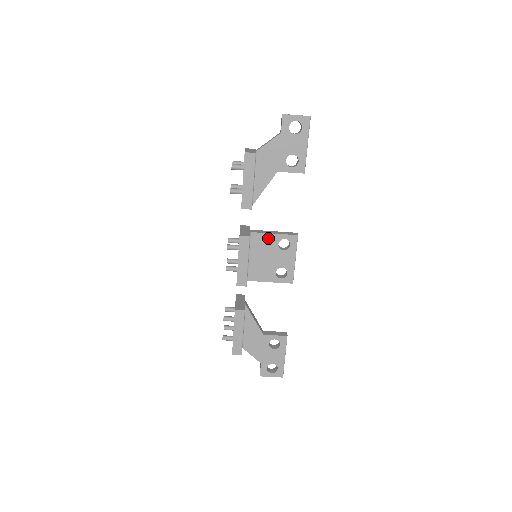
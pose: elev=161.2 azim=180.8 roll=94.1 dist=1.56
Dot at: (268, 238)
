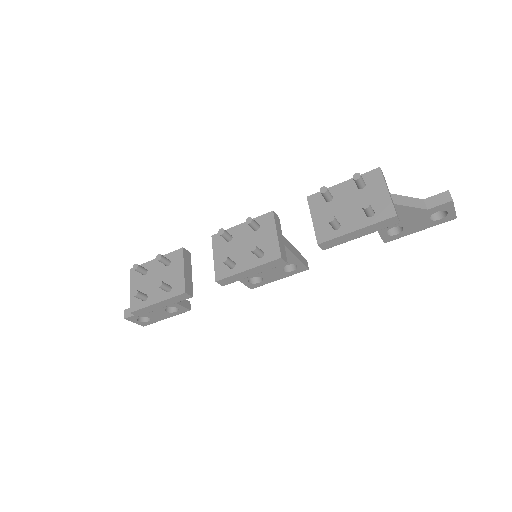
Dot at: (288, 257)
